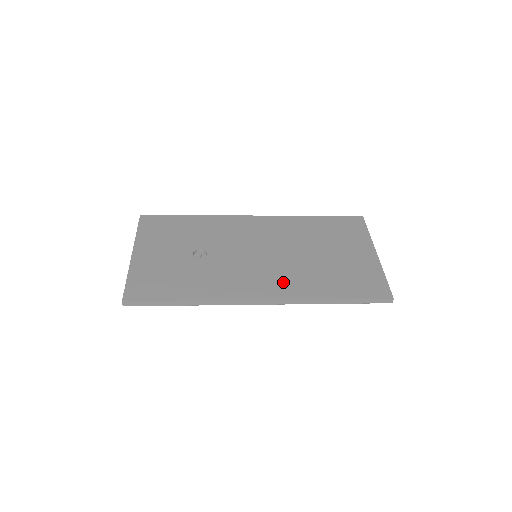
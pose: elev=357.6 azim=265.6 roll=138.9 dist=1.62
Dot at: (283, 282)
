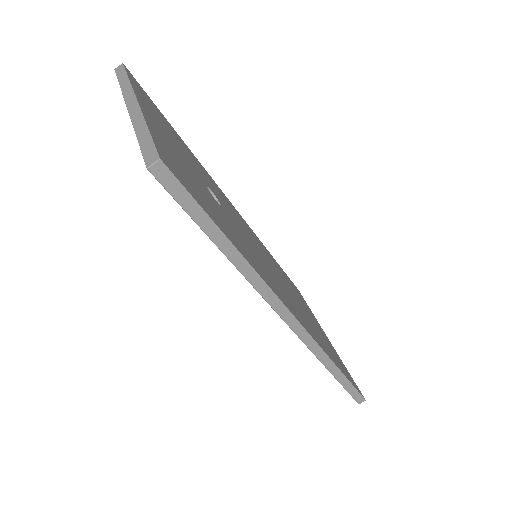
Dot at: occluded
